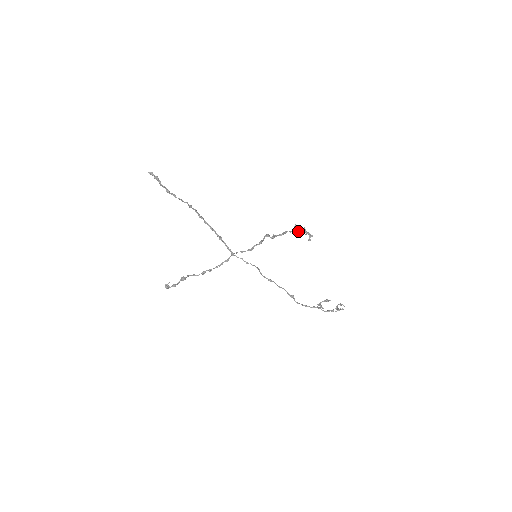
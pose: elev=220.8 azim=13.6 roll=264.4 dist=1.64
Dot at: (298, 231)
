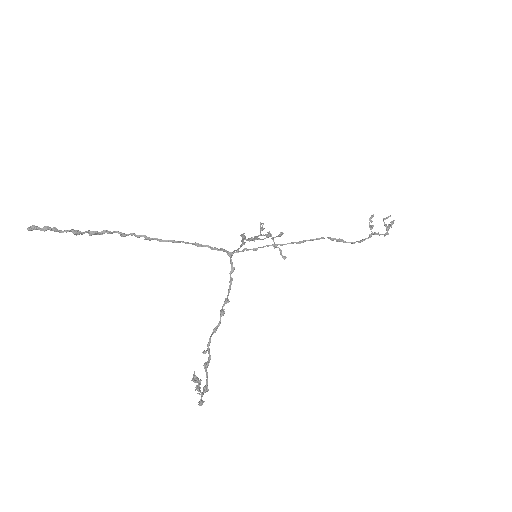
Dot at: (265, 238)
